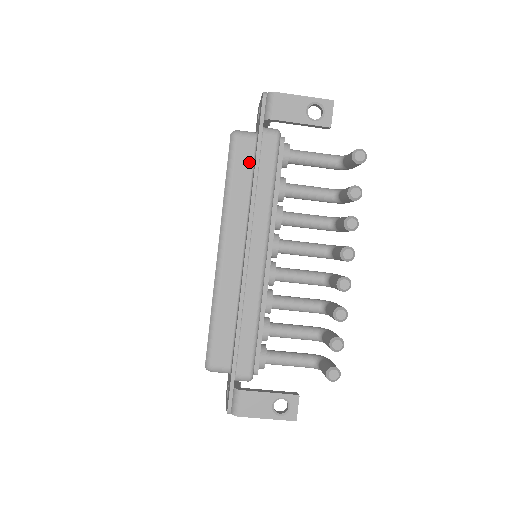
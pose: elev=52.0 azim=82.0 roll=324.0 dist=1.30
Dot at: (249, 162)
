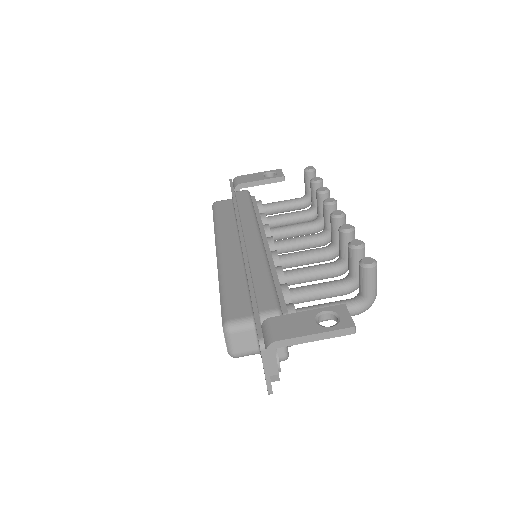
Dot at: (230, 208)
